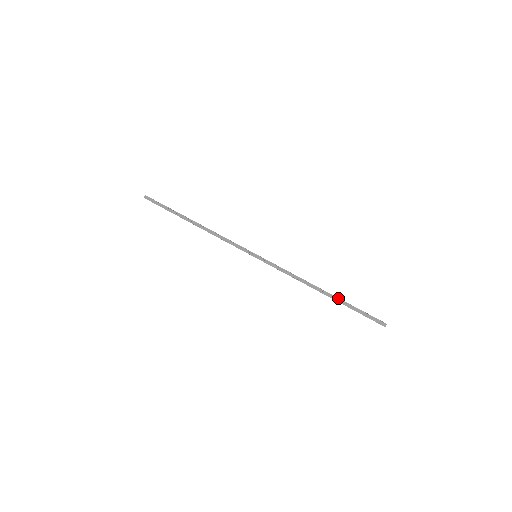
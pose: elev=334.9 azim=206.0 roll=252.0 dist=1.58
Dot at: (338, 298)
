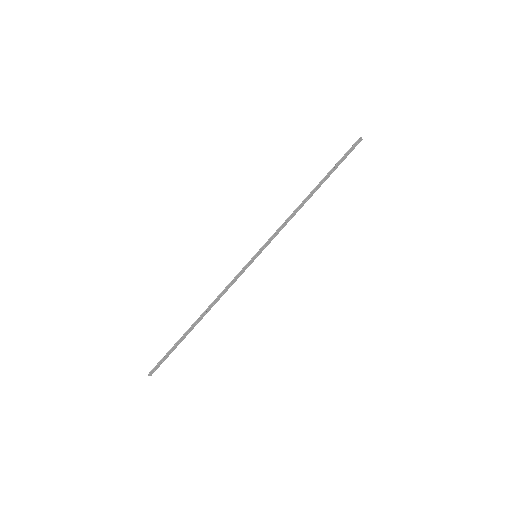
Dot at: (324, 178)
